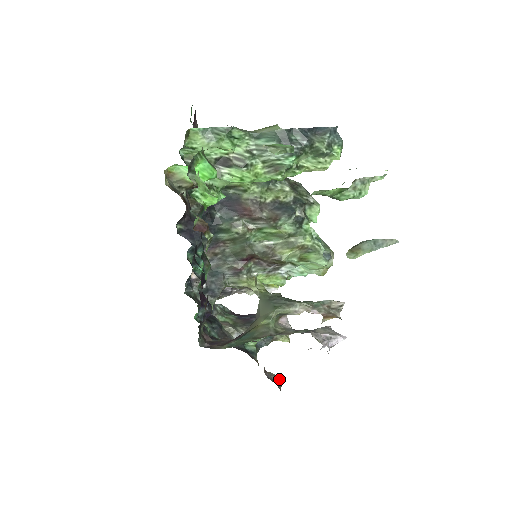
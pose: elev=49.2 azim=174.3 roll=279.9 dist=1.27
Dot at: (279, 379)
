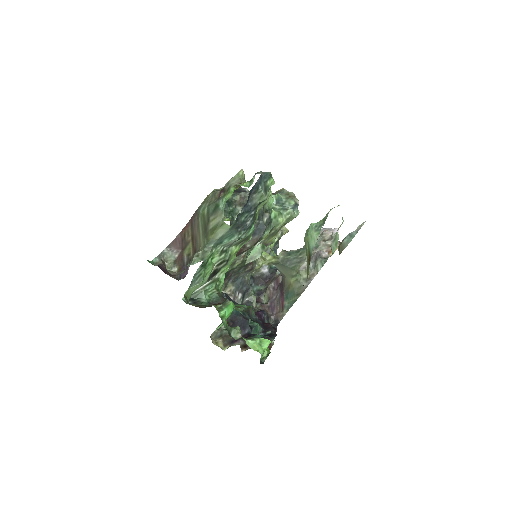
Dot at: occluded
